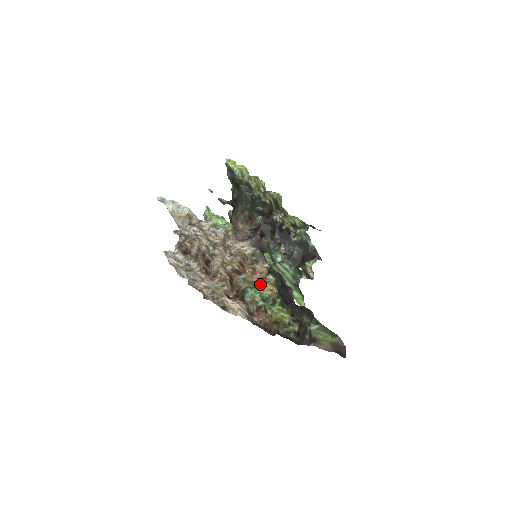
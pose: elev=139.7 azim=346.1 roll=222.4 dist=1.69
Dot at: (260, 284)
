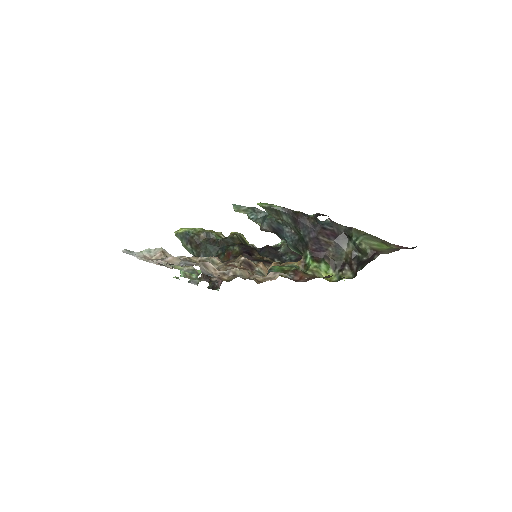
Dot at: occluded
